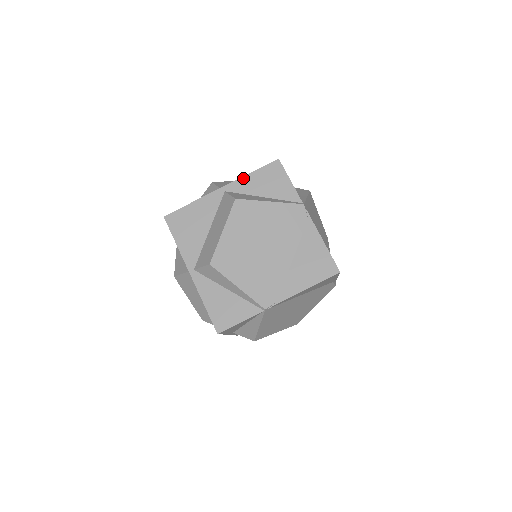
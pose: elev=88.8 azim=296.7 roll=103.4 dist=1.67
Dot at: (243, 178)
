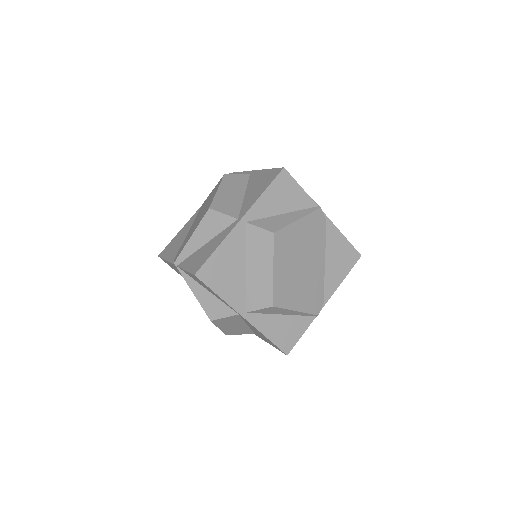
Dot at: (258, 201)
